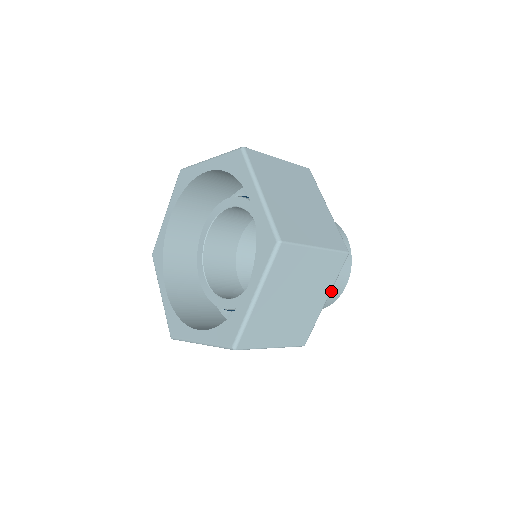
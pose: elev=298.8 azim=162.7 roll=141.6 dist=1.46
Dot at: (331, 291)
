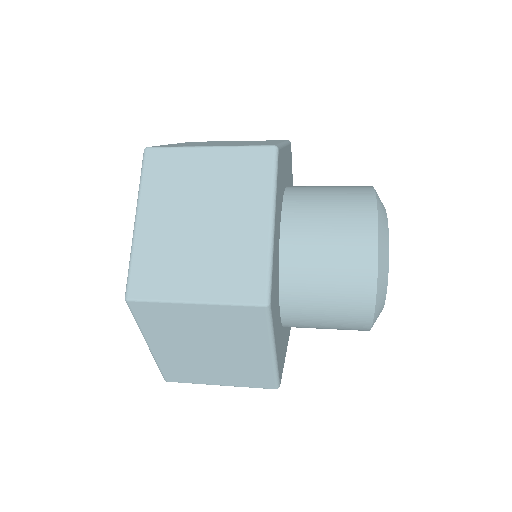
Dot at: (348, 249)
